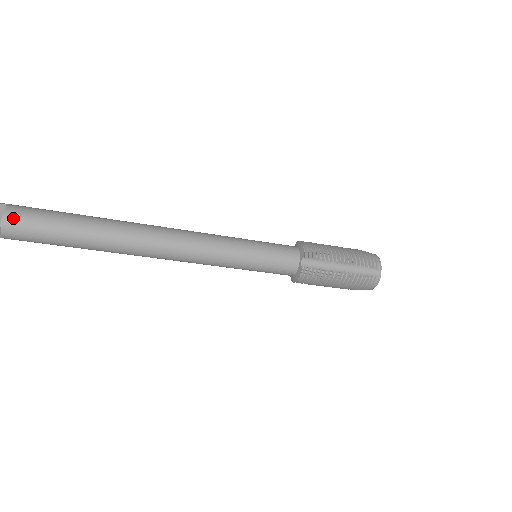
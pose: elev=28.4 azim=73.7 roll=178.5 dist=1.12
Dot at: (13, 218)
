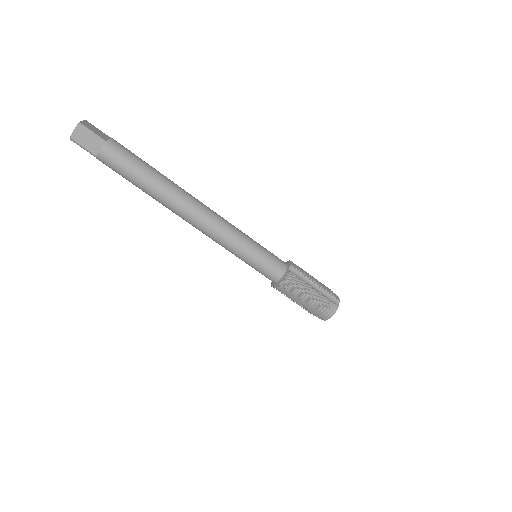
Dot at: (115, 143)
